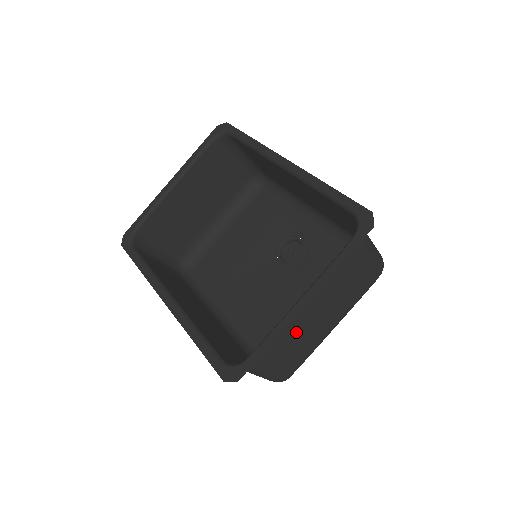
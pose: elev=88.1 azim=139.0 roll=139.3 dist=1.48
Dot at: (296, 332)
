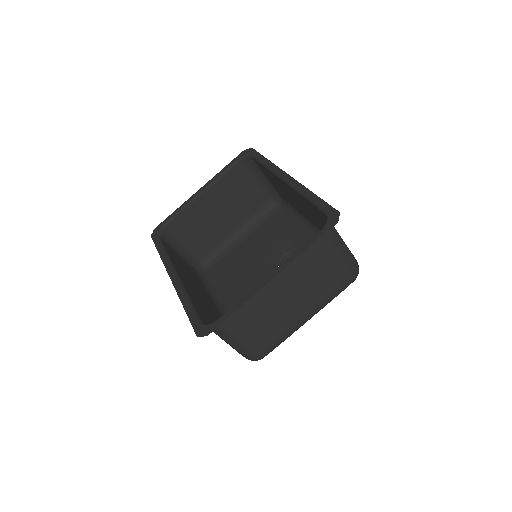
Dot at: (267, 309)
